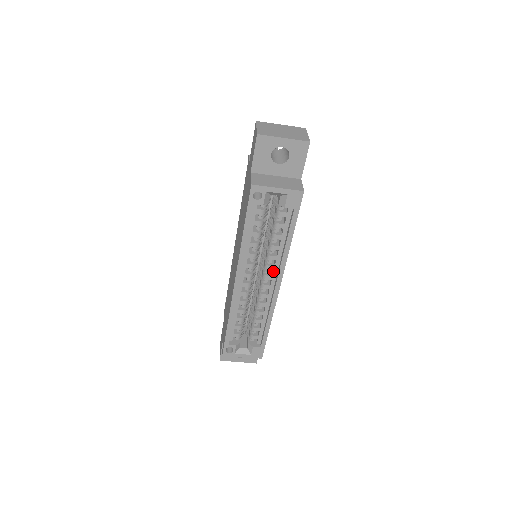
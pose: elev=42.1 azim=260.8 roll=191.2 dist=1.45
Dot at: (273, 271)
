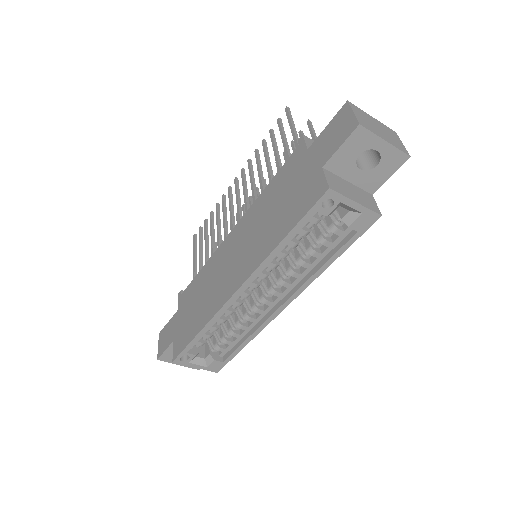
Dot at: (286, 288)
